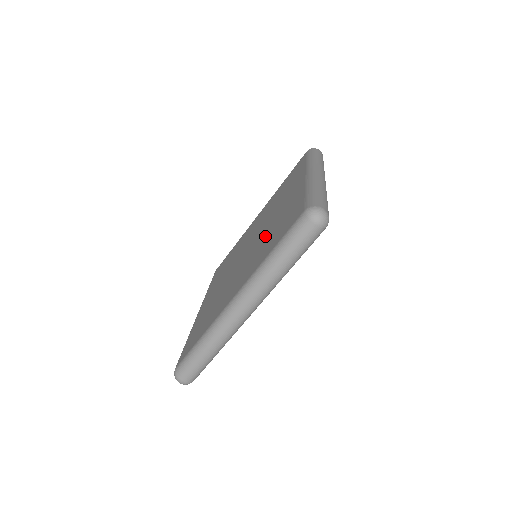
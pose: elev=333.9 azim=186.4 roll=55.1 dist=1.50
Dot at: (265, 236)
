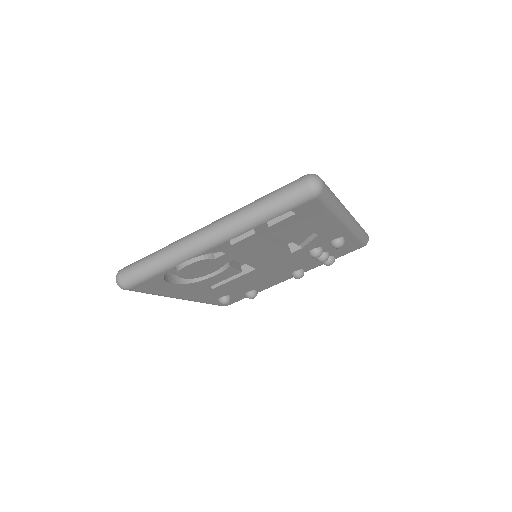
Dot at: occluded
